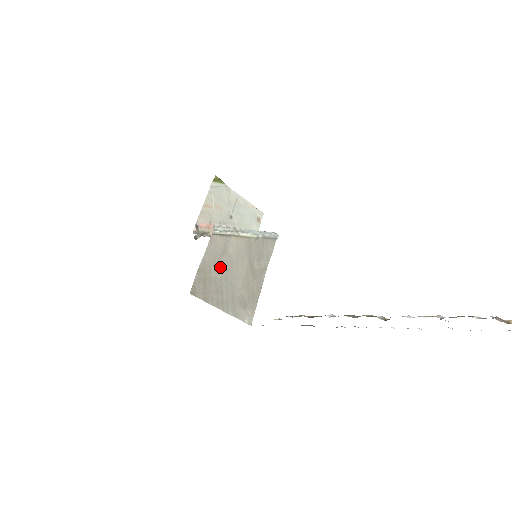
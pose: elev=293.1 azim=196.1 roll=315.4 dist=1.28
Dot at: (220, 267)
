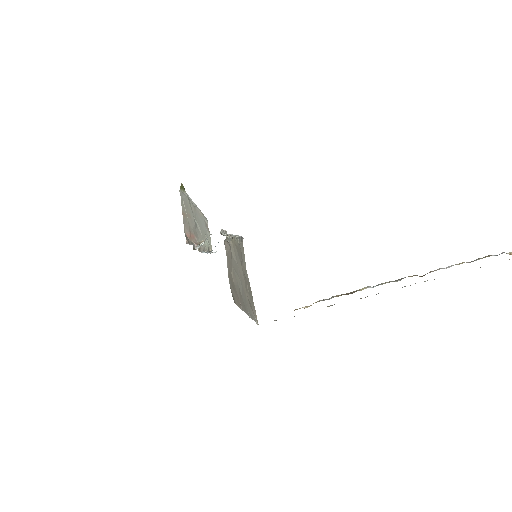
Dot at: (234, 272)
